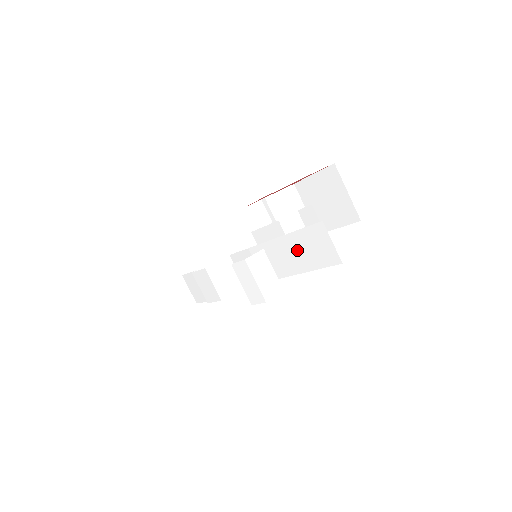
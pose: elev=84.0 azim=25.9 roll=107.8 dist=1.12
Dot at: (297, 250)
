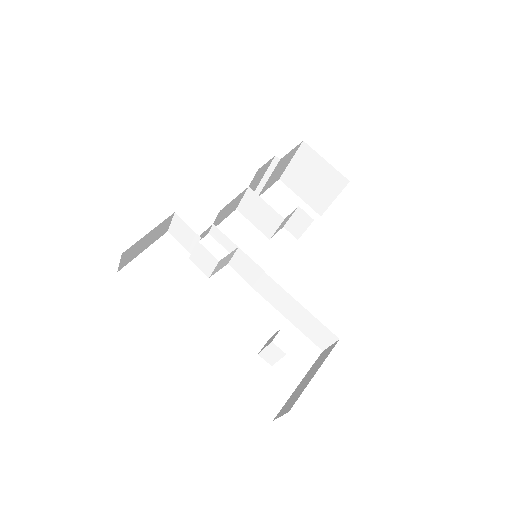
Dot at: (303, 318)
